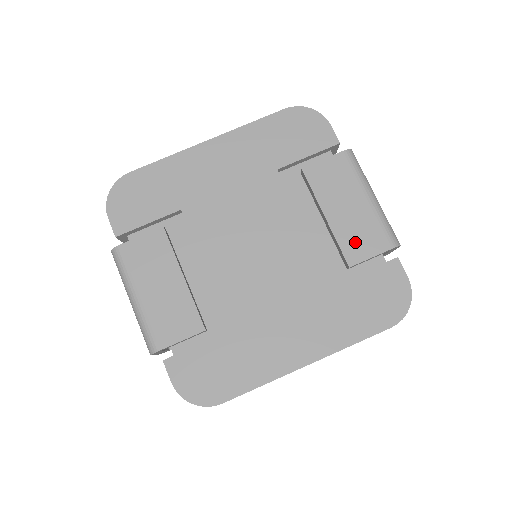
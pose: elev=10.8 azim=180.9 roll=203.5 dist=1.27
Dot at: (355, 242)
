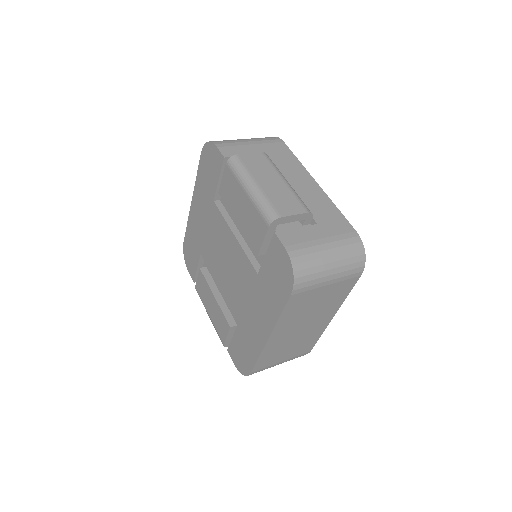
Dot at: (253, 234)
